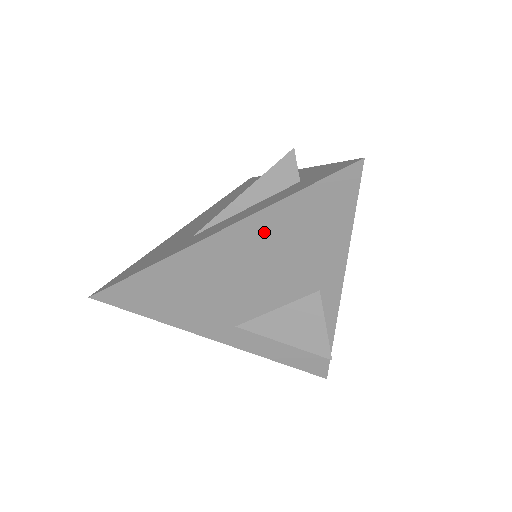
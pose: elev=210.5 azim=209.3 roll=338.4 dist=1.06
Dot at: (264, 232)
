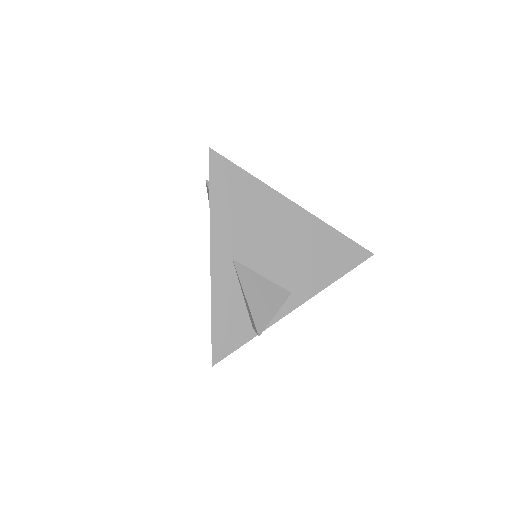
Dot at: (313, 232)
